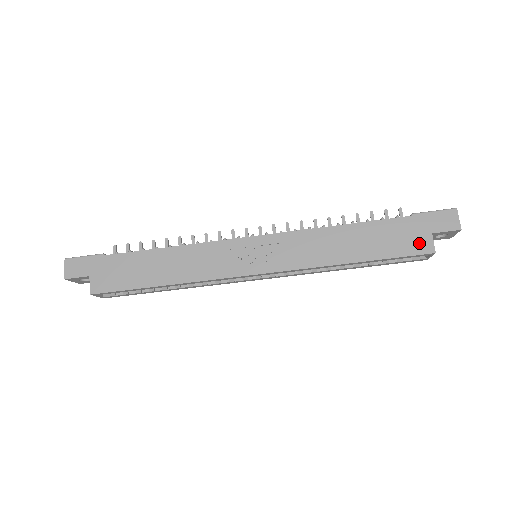
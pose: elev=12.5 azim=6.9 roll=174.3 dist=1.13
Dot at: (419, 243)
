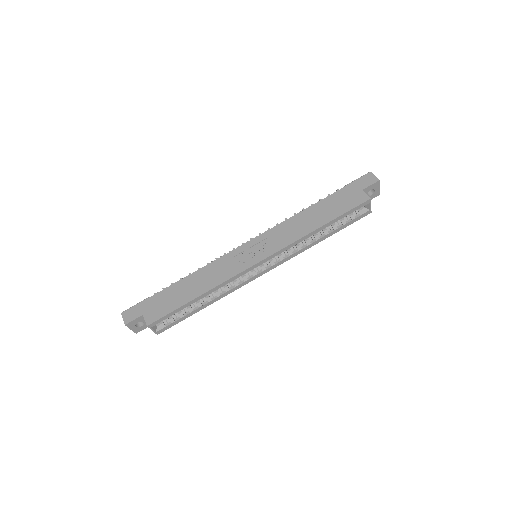
Dot at: (357, 198)
